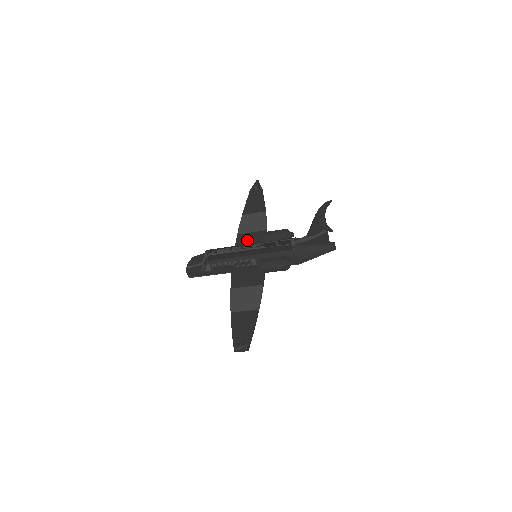
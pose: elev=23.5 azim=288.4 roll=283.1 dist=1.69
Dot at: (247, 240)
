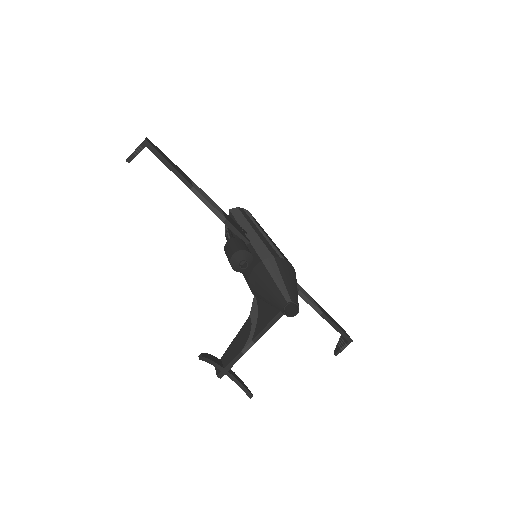
Dot at: occluded
